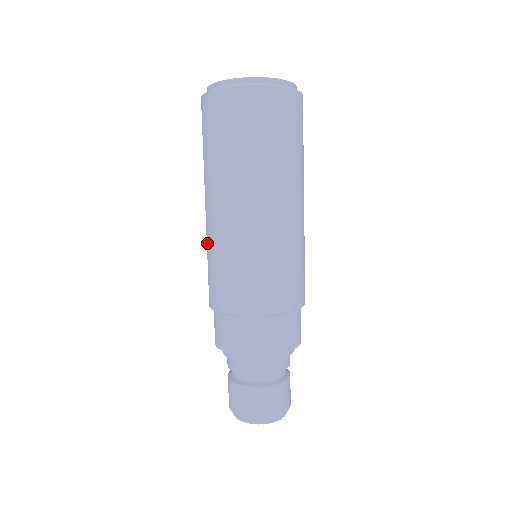
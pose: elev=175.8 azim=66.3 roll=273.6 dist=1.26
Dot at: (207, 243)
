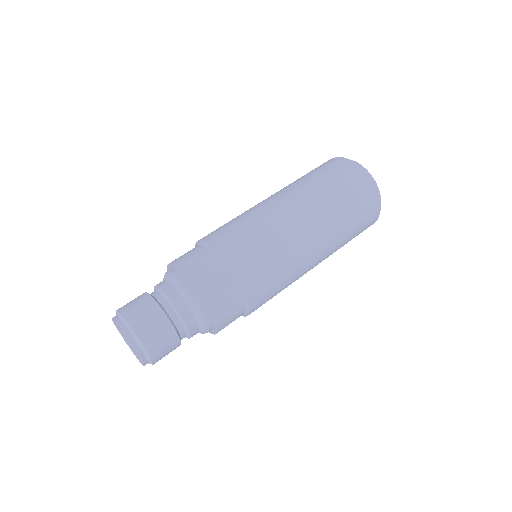
Dot at: occluded
